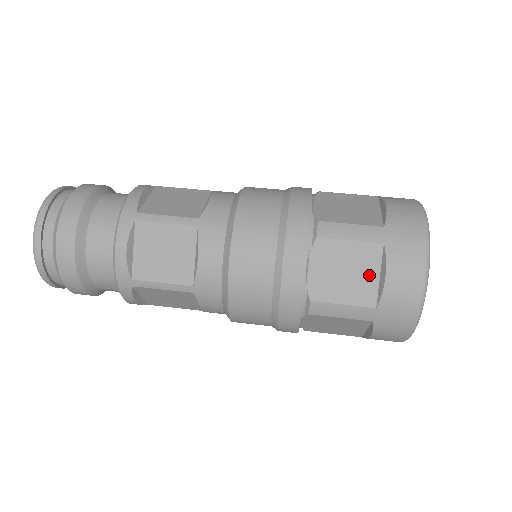
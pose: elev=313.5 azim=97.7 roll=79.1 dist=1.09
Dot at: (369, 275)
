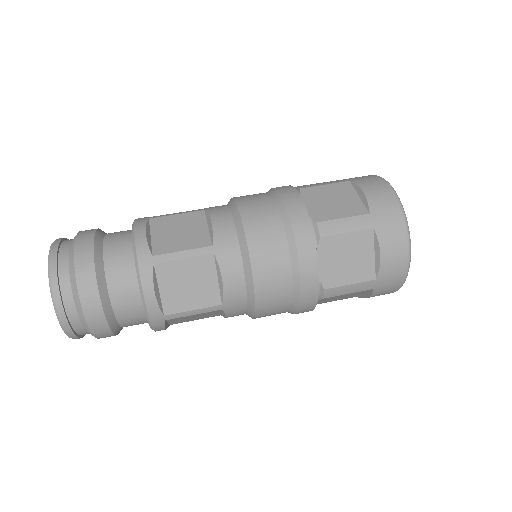
Dot at: (366, 256)
